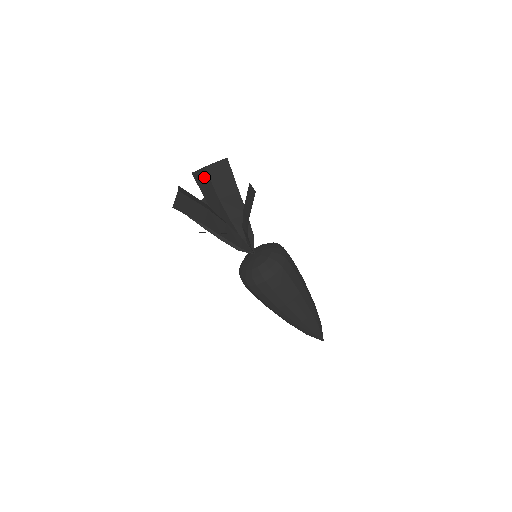
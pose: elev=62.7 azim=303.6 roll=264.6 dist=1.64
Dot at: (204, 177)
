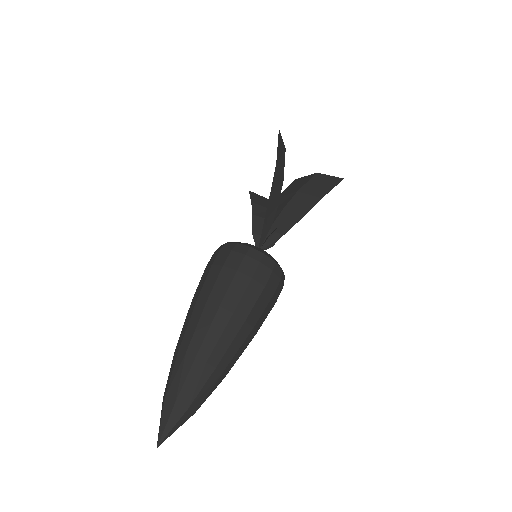
Dot at: (305, 179)
